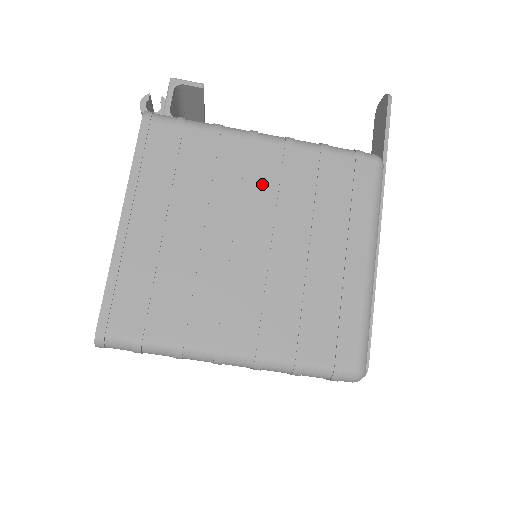
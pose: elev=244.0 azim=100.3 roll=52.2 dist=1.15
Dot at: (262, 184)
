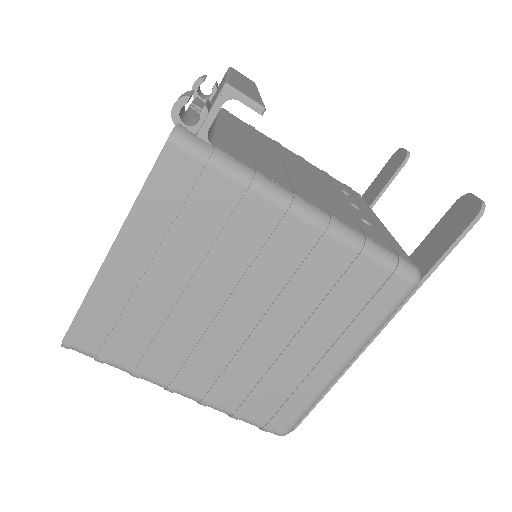
Dot at: (276, 266)
